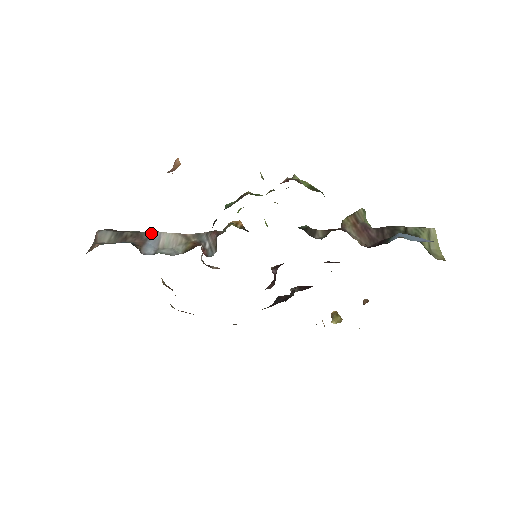
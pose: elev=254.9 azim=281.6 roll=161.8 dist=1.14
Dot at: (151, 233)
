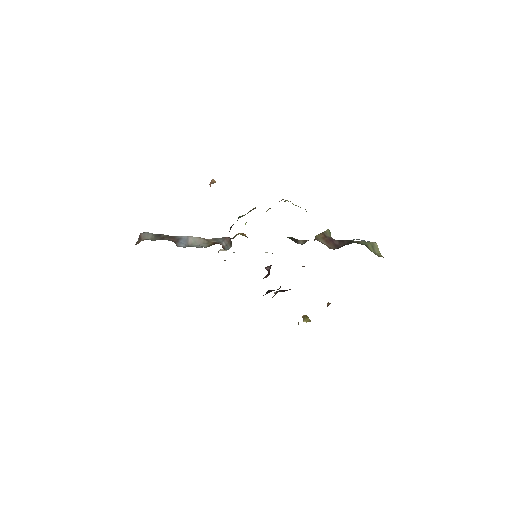
Dot at: (181, 236)
